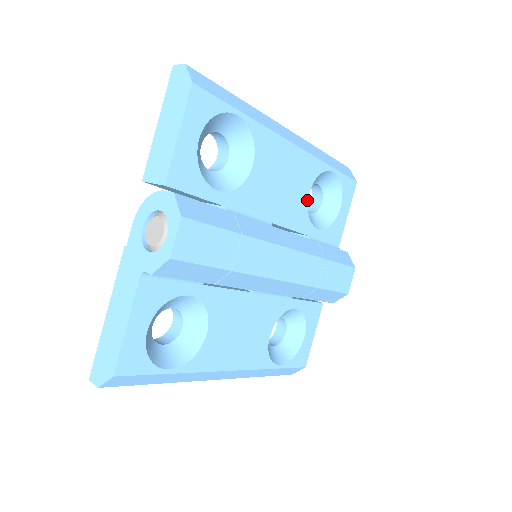
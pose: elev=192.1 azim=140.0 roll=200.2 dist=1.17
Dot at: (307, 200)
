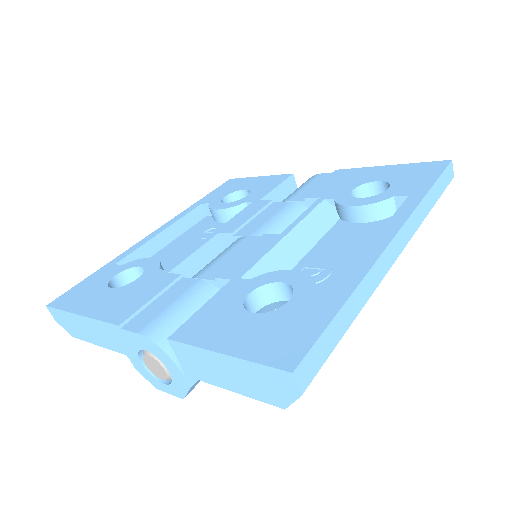
Dot at: occluded
